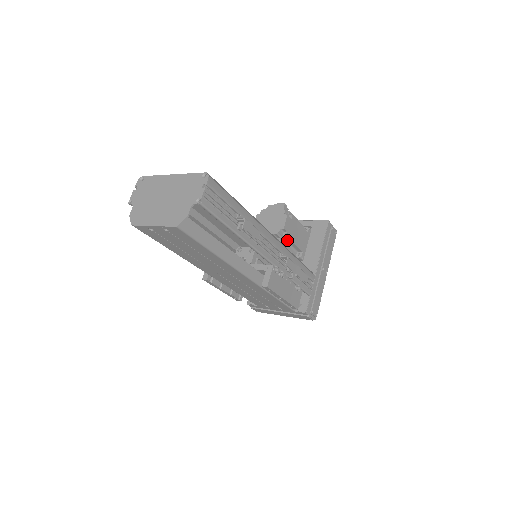
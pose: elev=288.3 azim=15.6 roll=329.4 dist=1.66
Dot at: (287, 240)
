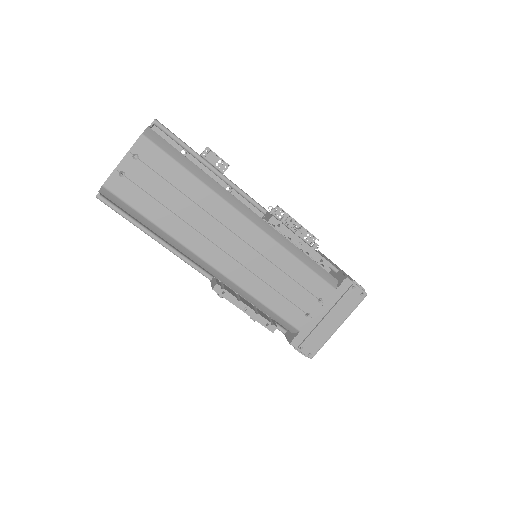
Dot at: occluded
